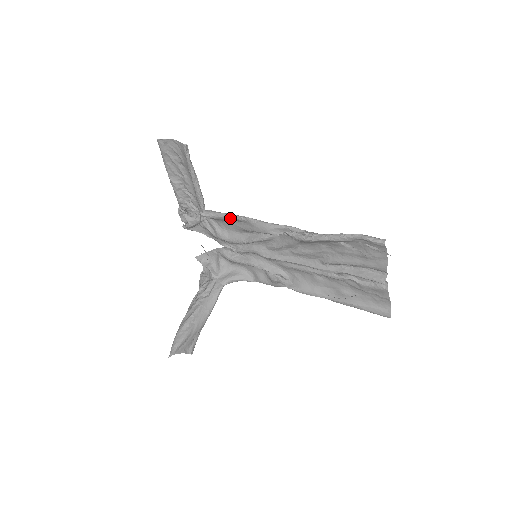
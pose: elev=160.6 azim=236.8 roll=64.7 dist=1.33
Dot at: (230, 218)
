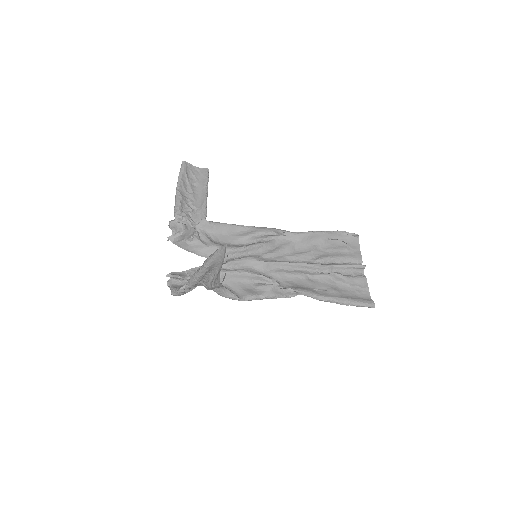
Dot at: (232, 226)
